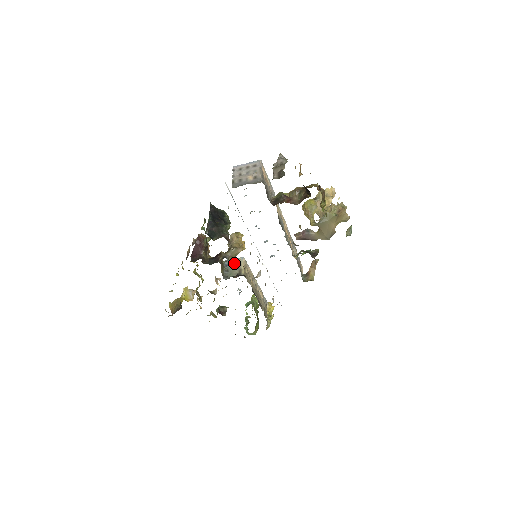
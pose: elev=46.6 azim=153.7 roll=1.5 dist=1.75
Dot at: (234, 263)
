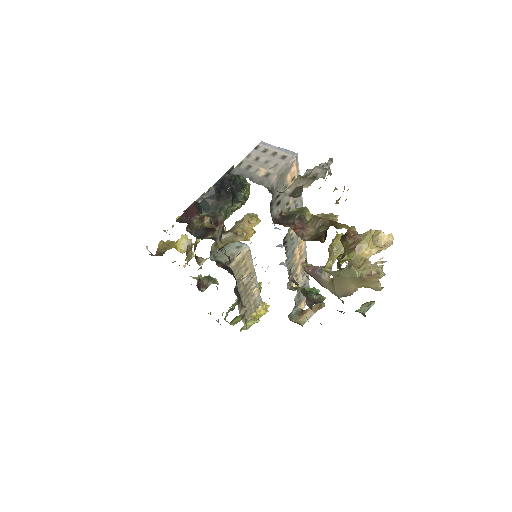
Dot at: (234, 246)
